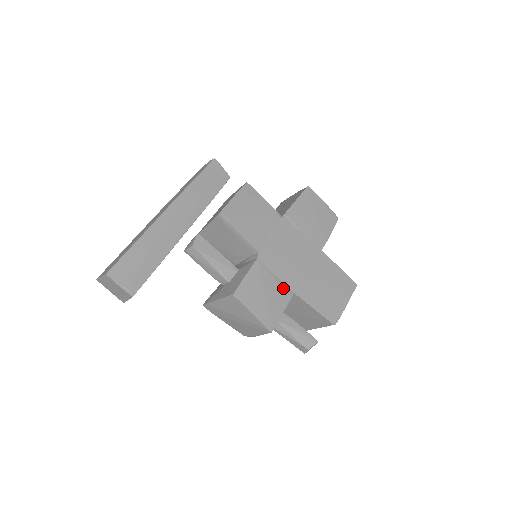
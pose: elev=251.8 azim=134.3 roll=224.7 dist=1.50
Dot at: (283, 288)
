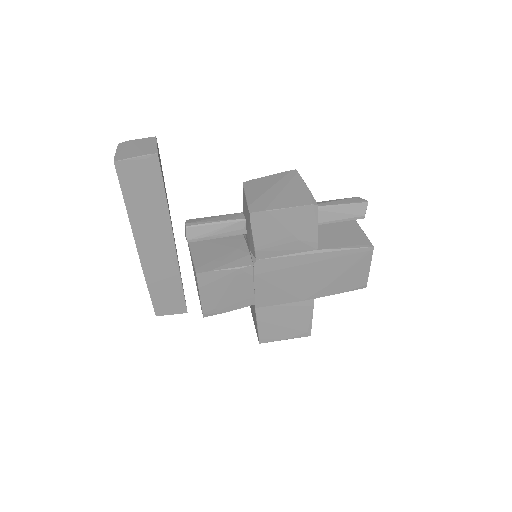
Dot at: occluded
